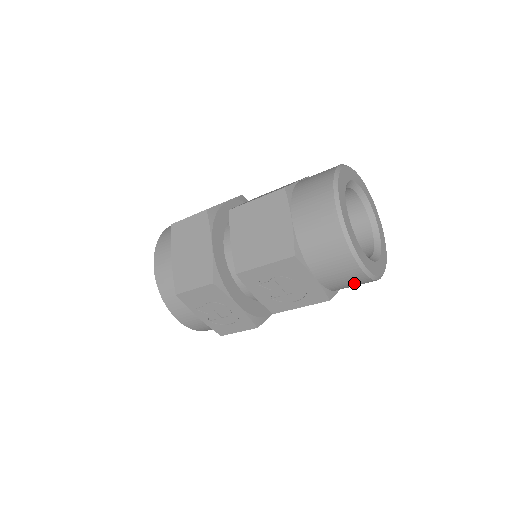
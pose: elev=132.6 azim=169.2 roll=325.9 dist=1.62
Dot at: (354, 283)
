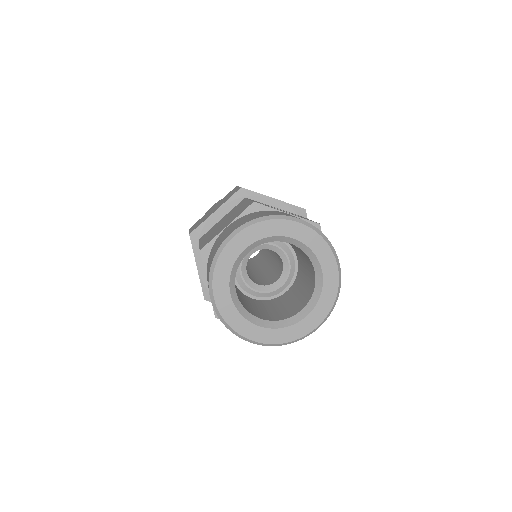
Dot at: occluded
